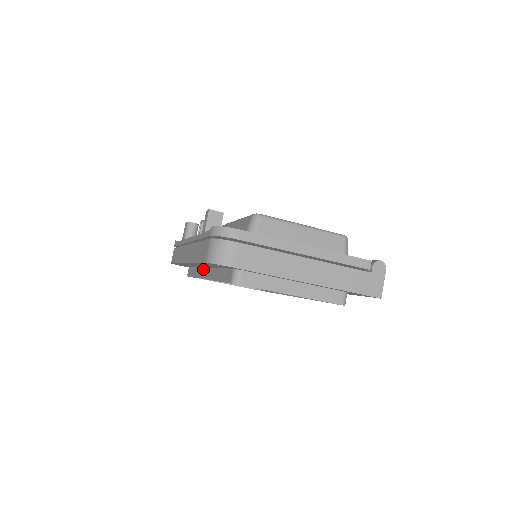
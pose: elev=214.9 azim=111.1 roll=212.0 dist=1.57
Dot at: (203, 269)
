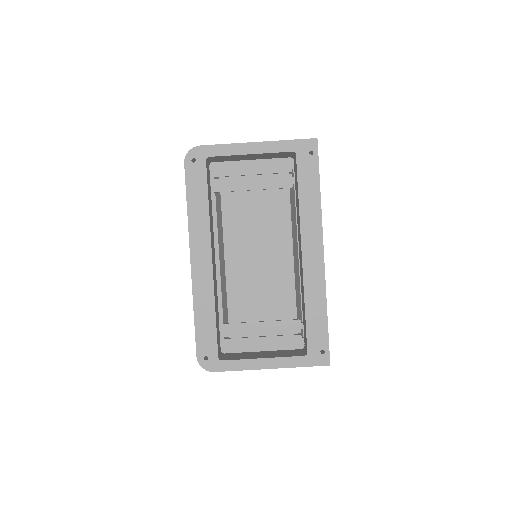
Dot at: occluded
